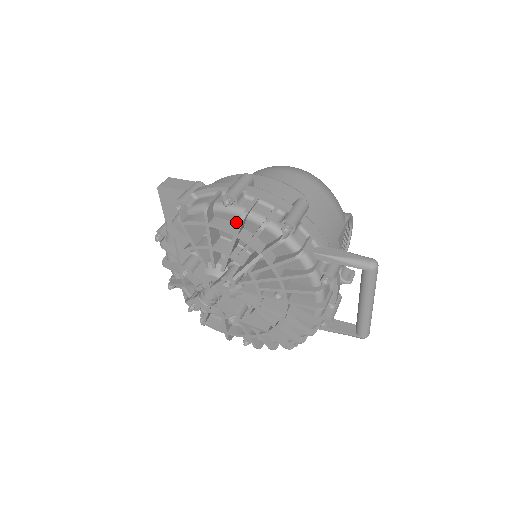
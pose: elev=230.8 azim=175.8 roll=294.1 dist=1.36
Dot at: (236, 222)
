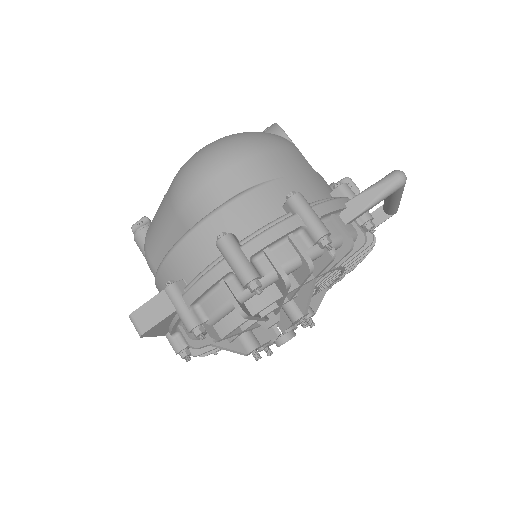
Dot at: (270, 285)
